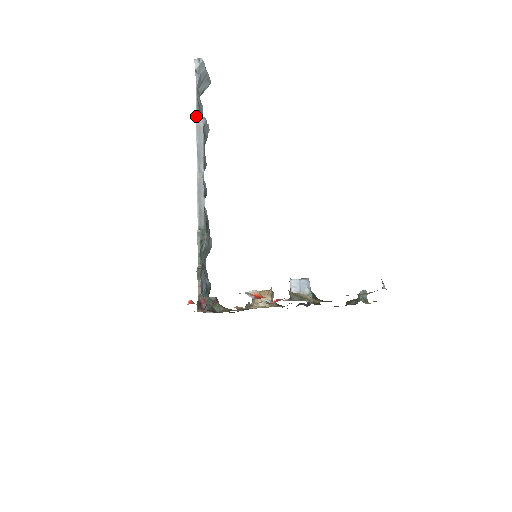
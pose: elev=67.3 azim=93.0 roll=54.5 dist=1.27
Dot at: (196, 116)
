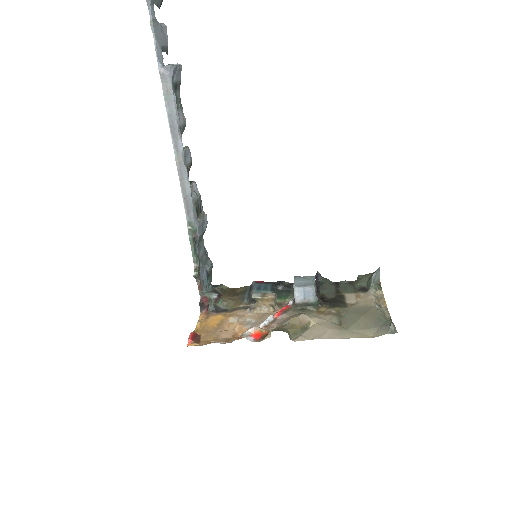
Dot at: occluded
